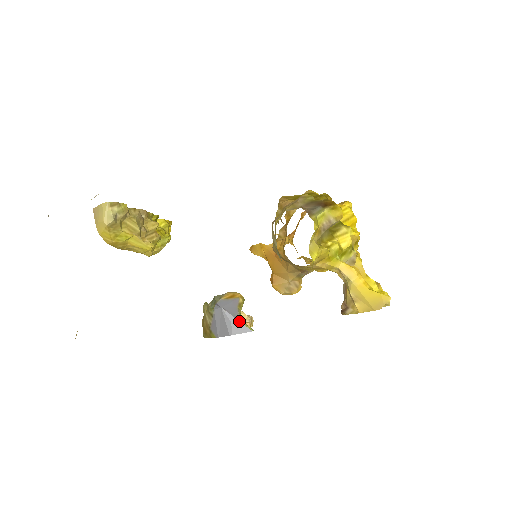
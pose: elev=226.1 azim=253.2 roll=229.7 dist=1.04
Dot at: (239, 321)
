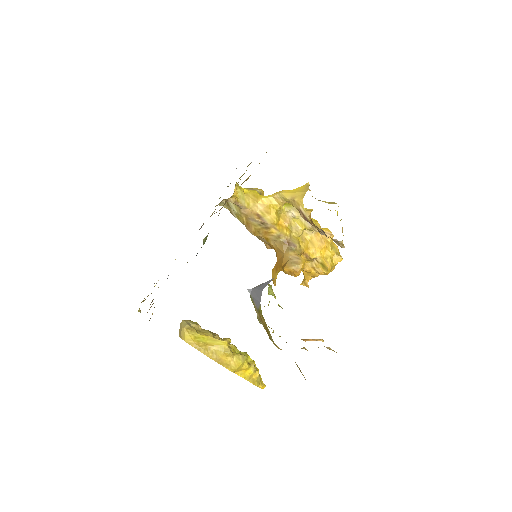
Dot at: (265, 282)
